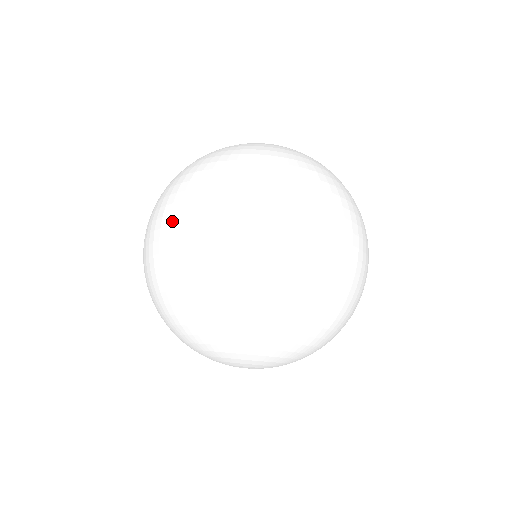
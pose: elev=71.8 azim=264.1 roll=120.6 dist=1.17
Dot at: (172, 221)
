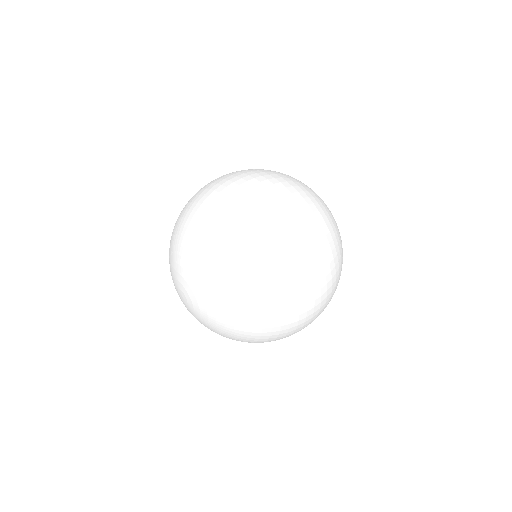
Dot at: occluded
